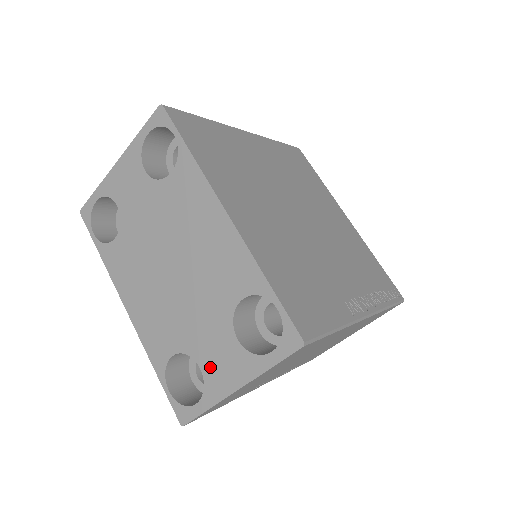
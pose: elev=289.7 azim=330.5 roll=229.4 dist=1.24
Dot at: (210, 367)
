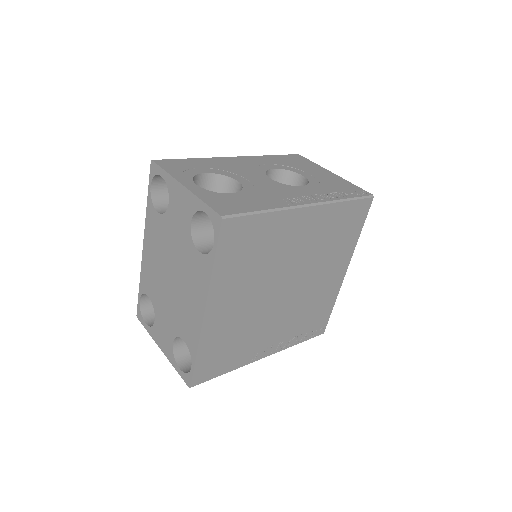
Dot at: (158, 328)
